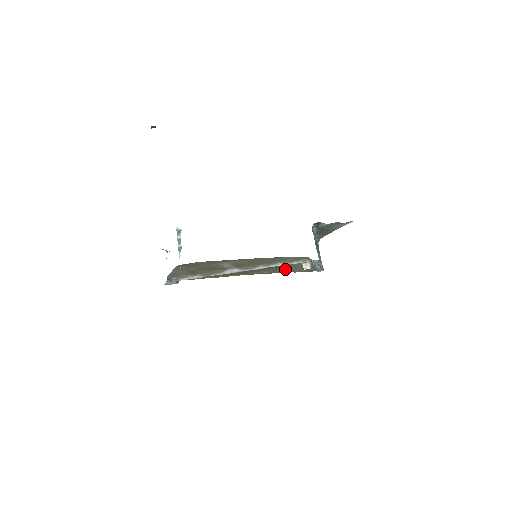
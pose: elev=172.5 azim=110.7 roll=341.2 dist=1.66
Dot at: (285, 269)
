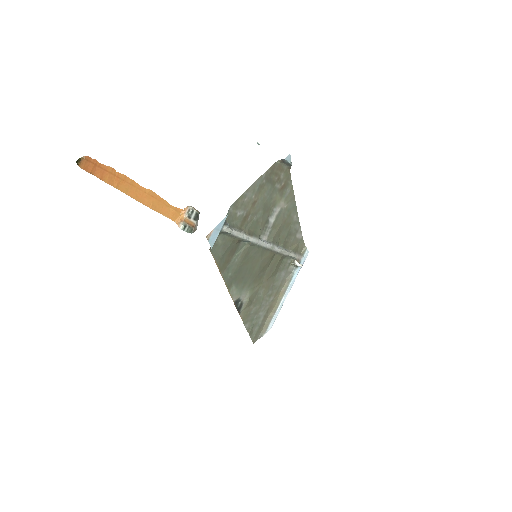
Dot at: (259, 302)
